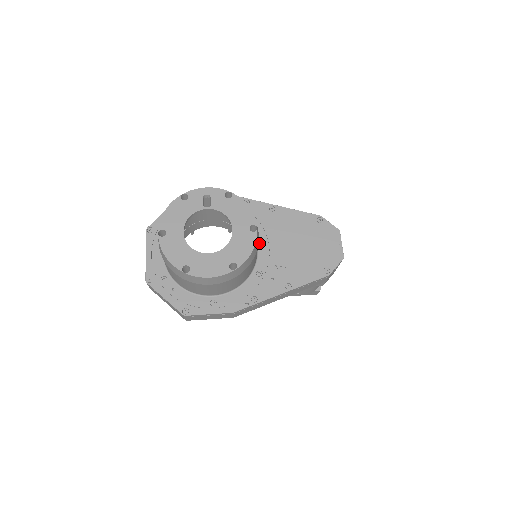
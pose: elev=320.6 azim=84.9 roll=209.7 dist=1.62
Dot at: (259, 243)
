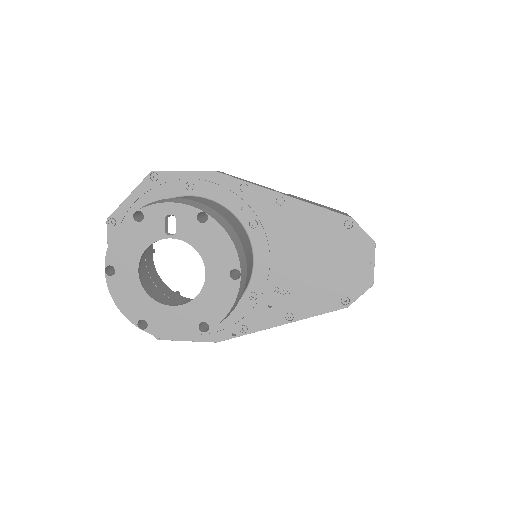
Dot at: (256, 253)
